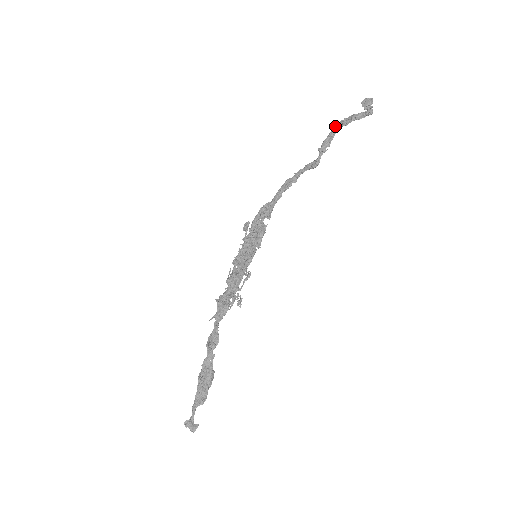
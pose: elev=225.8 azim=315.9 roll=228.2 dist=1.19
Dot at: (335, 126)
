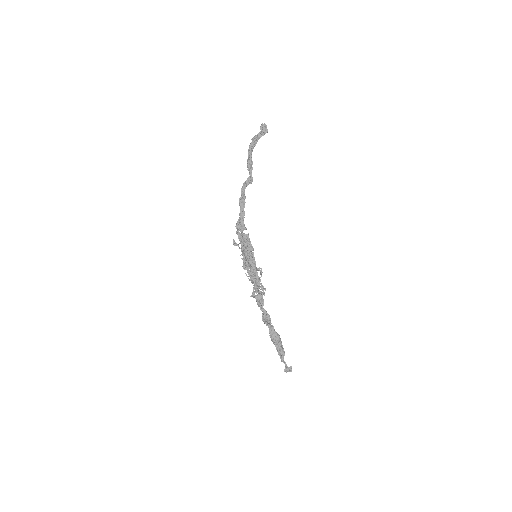
Dot at: (249, 150)
